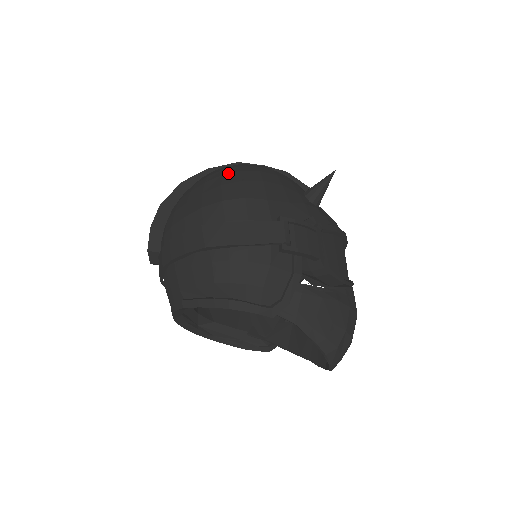
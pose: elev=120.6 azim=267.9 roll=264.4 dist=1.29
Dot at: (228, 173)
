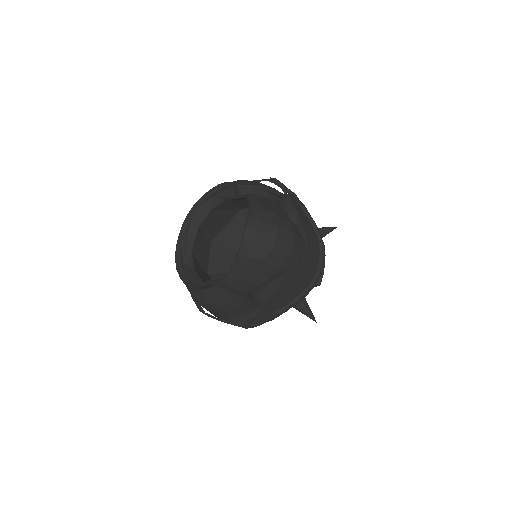
Dot at: occluded
